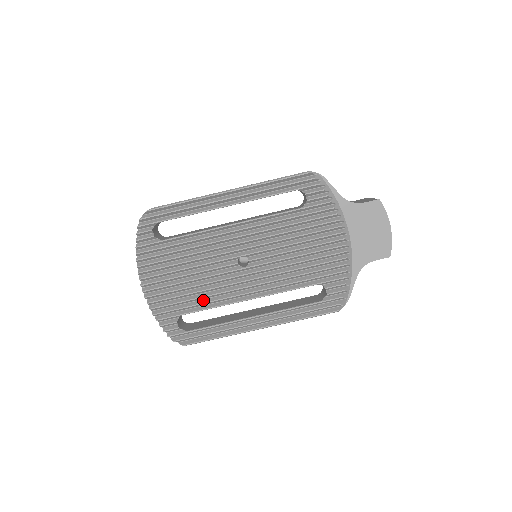
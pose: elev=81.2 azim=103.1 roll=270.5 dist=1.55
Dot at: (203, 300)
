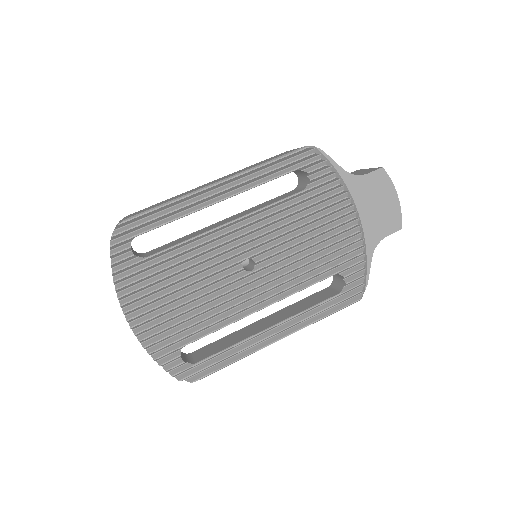
Dot at: (208, 321)
